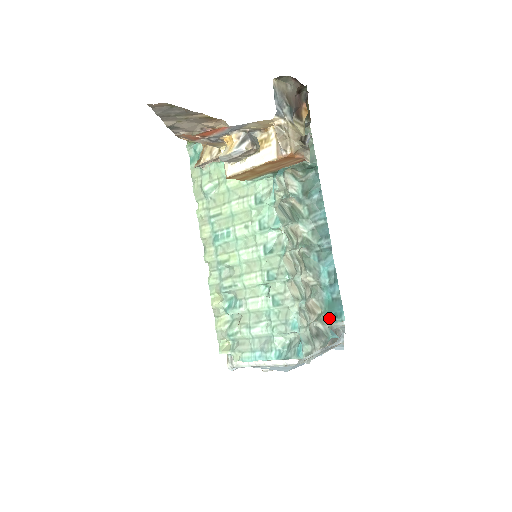
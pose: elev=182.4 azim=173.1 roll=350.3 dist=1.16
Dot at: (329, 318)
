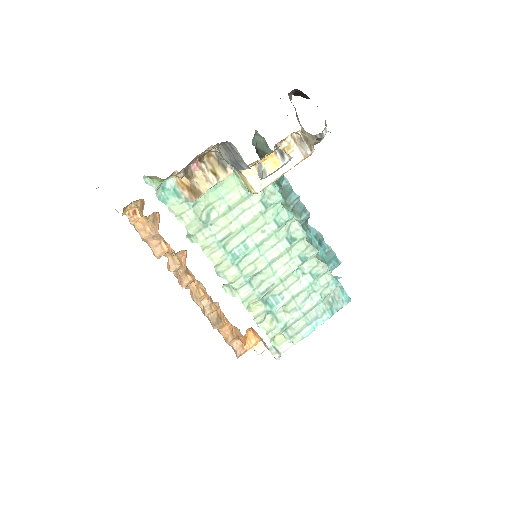
Dot at: (329, 268)
